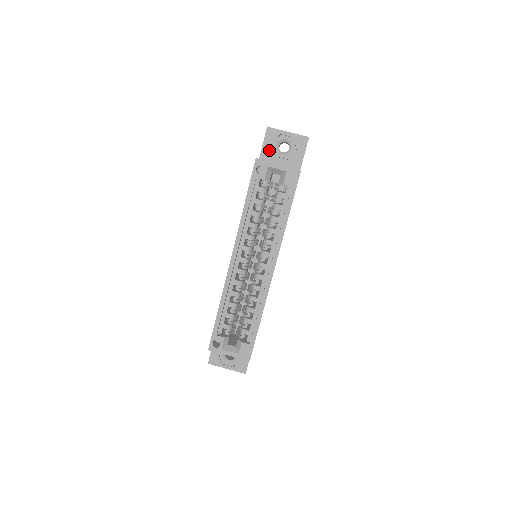
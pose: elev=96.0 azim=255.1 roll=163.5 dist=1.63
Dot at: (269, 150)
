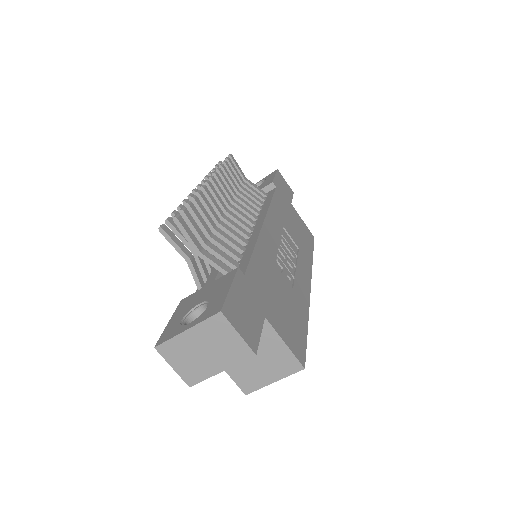
Dot at: occluded
